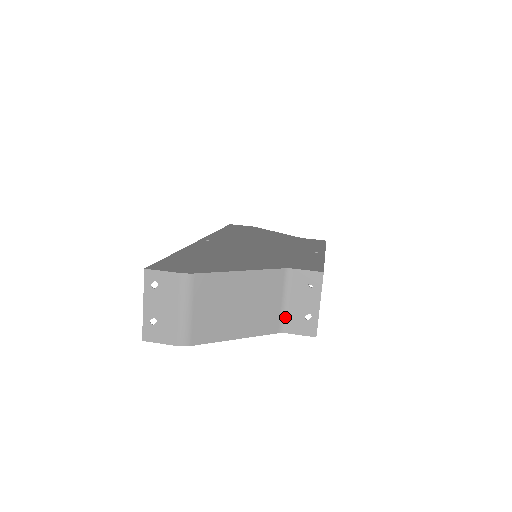
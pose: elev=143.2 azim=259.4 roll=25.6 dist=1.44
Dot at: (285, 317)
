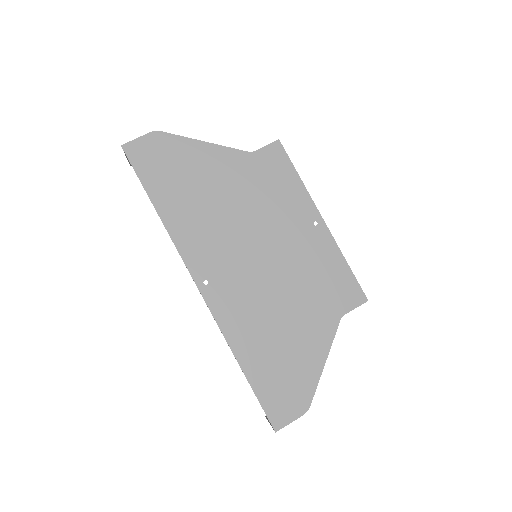
Dot at: occluded
